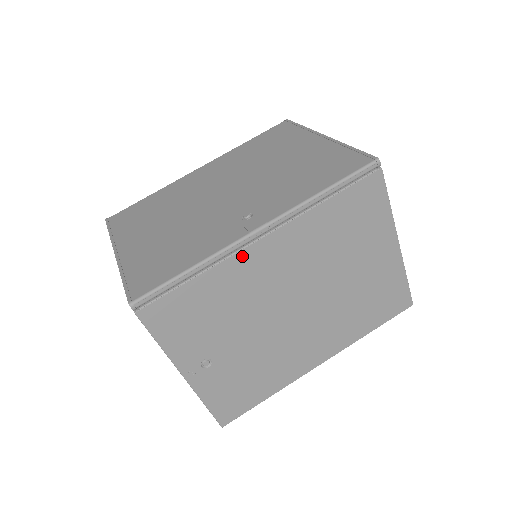
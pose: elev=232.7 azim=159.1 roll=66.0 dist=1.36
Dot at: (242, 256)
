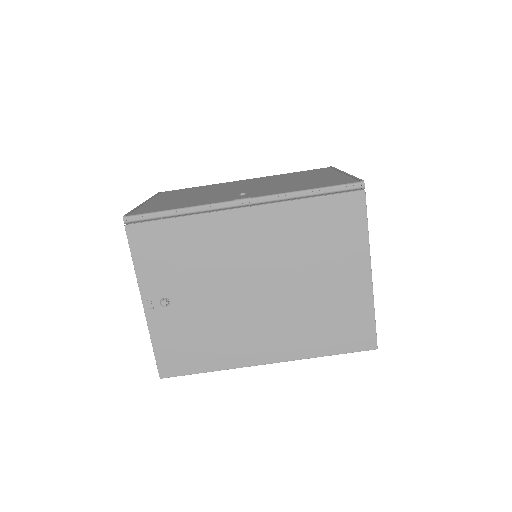
Dot at: (222, 216)
